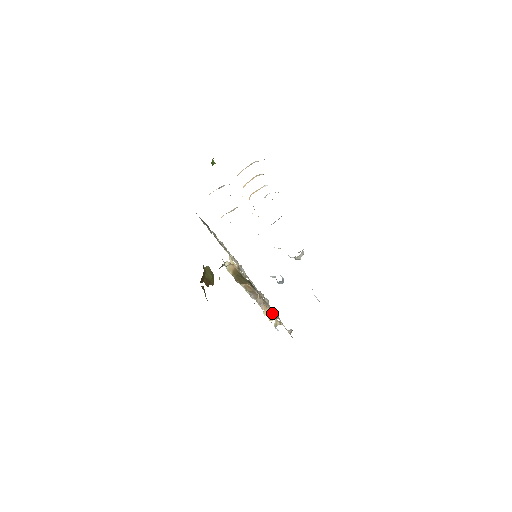
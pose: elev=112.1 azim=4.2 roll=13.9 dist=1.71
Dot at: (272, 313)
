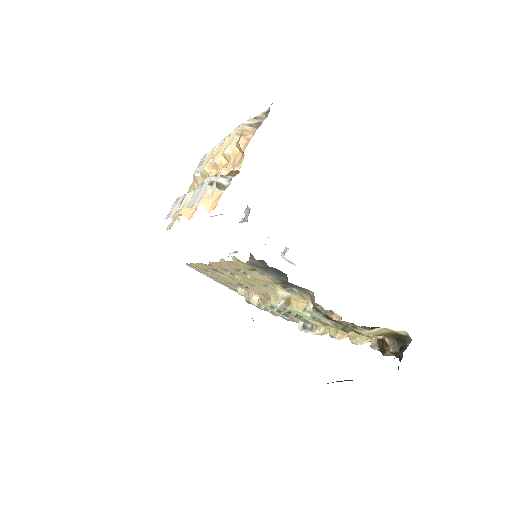
Dot at: occluded
